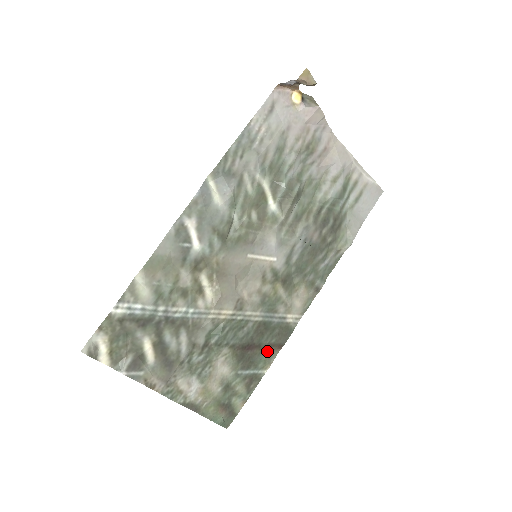
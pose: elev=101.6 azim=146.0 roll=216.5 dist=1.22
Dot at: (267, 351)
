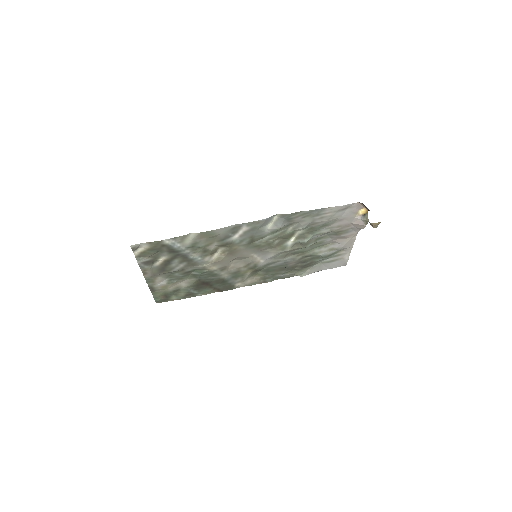
Dot at: (212, 289)
